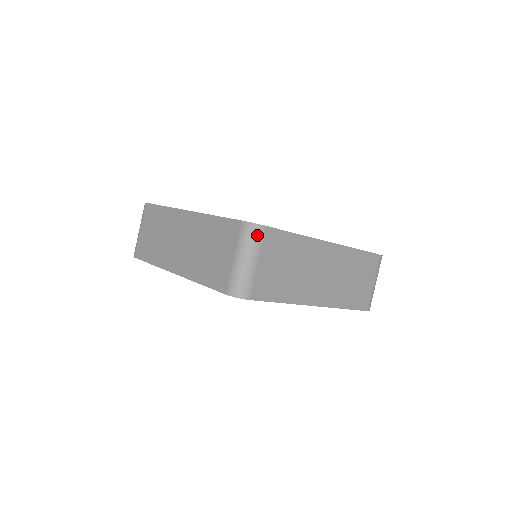
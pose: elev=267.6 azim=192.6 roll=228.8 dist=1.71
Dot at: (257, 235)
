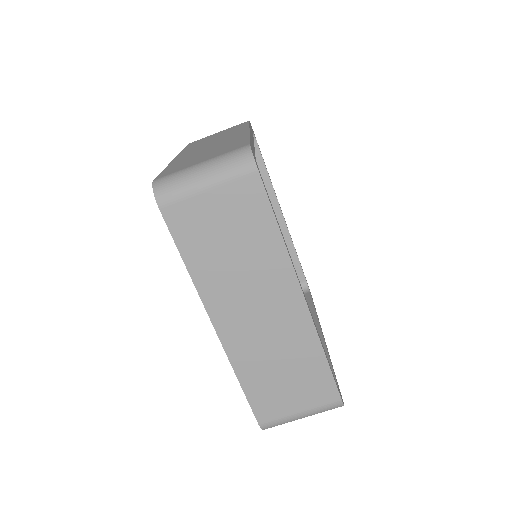
Dot at: (241, 166)
